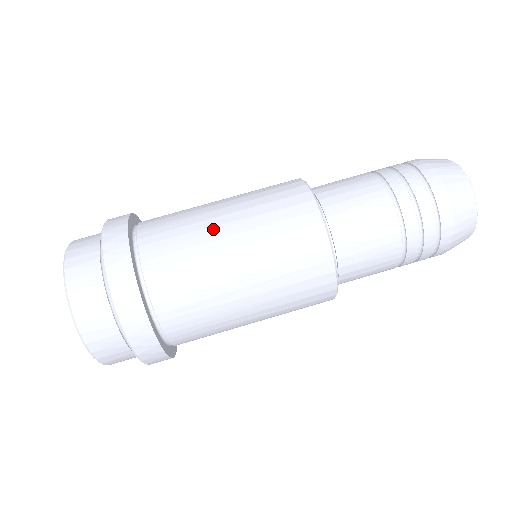
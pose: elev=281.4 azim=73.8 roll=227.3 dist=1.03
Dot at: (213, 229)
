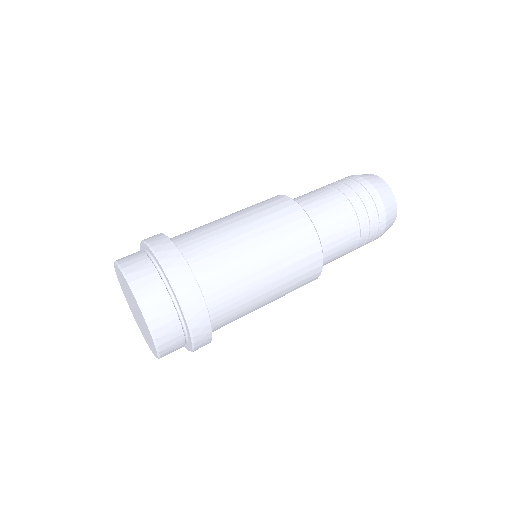
Dot at: occluded
